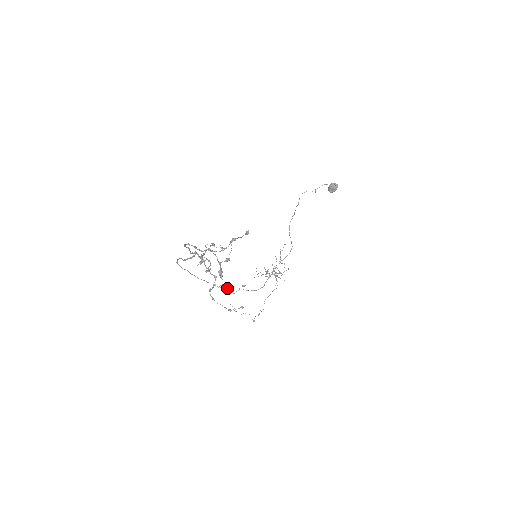
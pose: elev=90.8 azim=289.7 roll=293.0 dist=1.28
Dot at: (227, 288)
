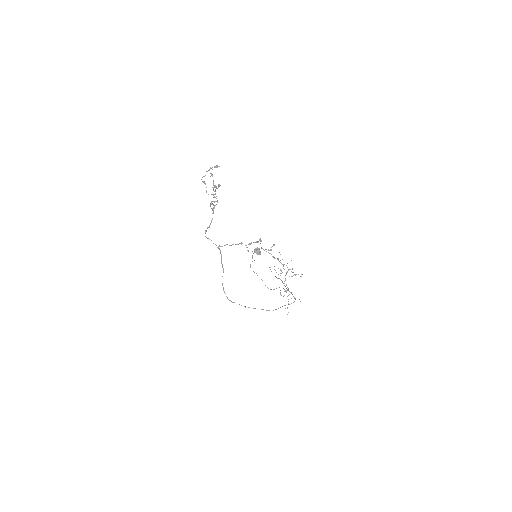
Dot at: occluded
